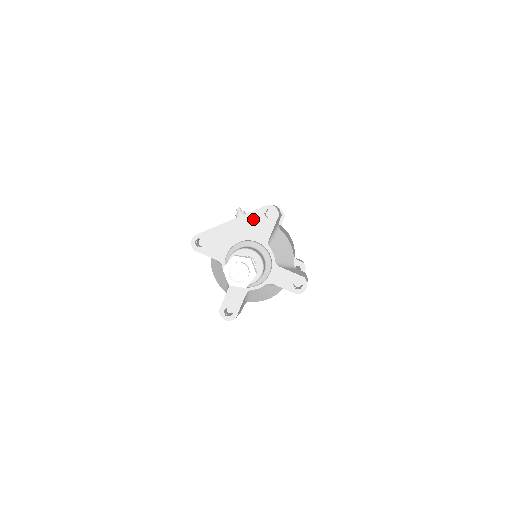
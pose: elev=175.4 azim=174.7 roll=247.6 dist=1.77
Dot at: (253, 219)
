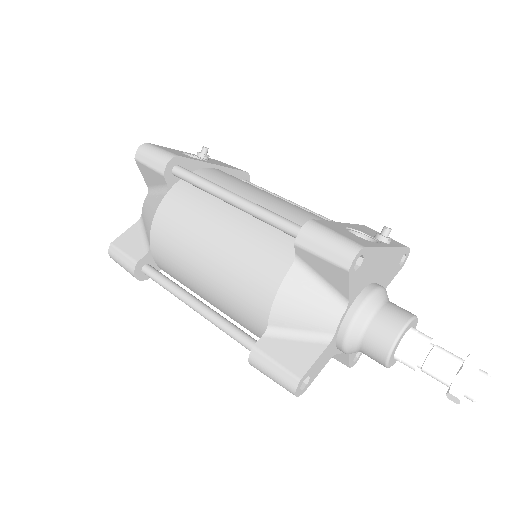
Dot at: (396, 258)
